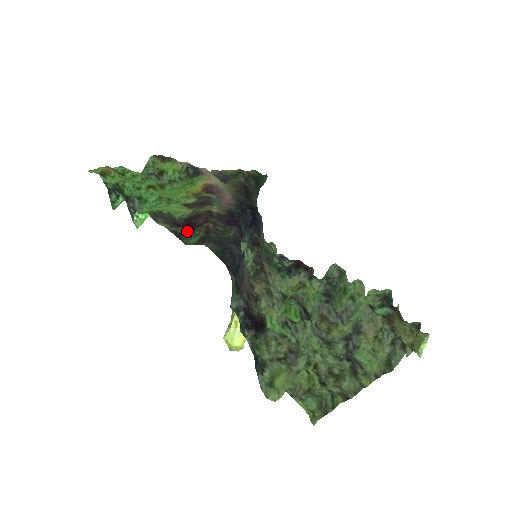
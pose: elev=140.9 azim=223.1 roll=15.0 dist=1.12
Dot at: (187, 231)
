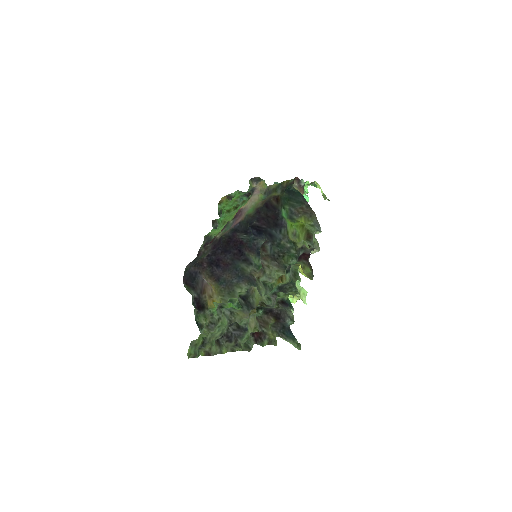
Dot at: occluded
